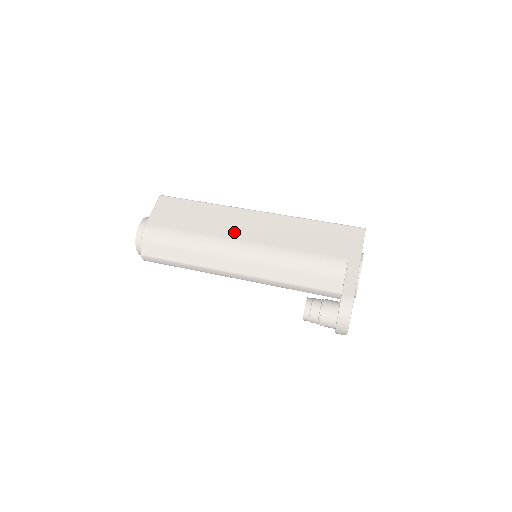
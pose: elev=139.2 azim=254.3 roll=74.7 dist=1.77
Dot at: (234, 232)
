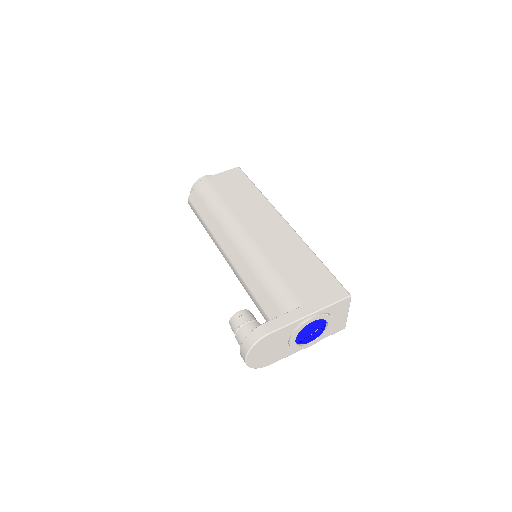
Dot at: (251, 222)
